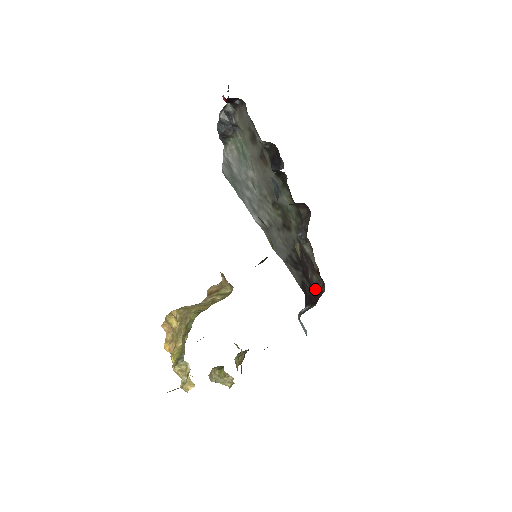
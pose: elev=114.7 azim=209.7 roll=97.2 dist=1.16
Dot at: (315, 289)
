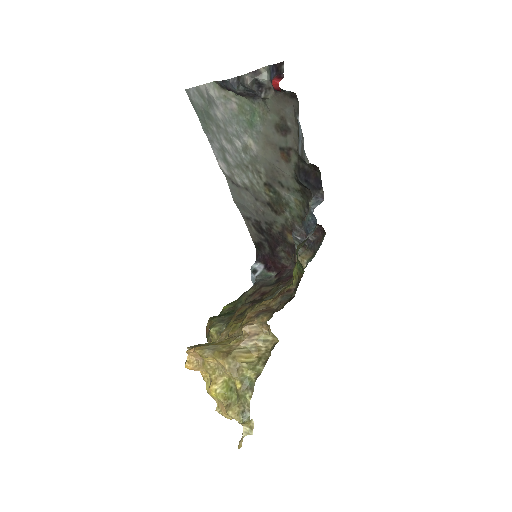
Dot at: (277, 259)
